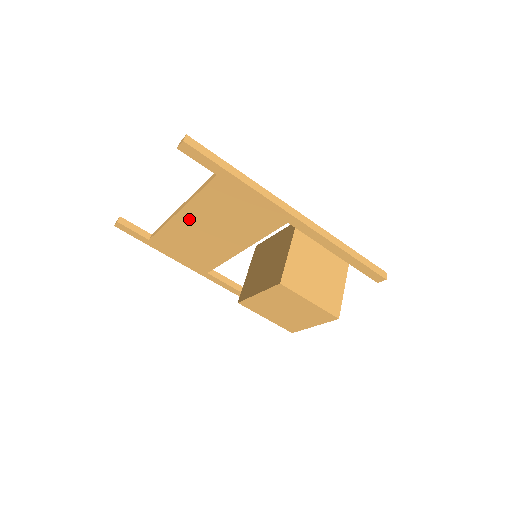
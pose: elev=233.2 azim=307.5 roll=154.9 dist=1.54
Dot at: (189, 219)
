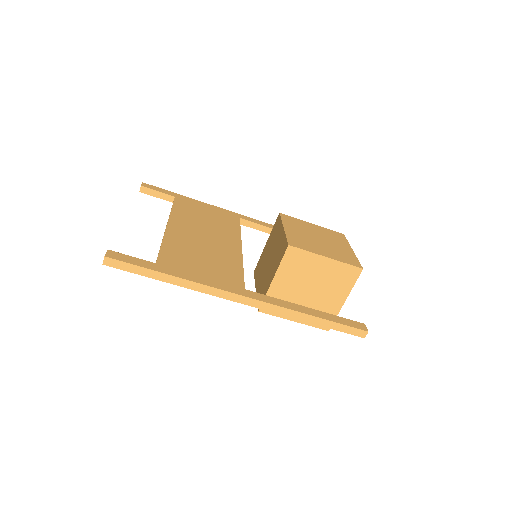
Dot at: occluded
